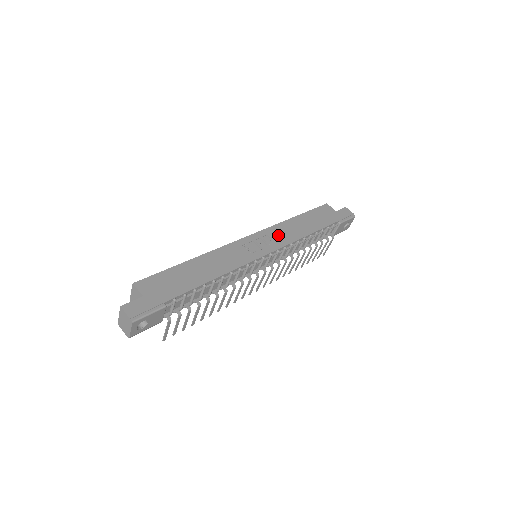
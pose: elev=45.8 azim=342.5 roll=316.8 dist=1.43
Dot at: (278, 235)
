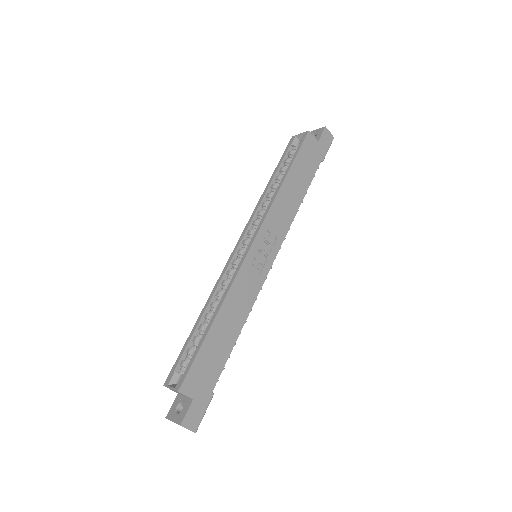
Dot at: (276, 224)
